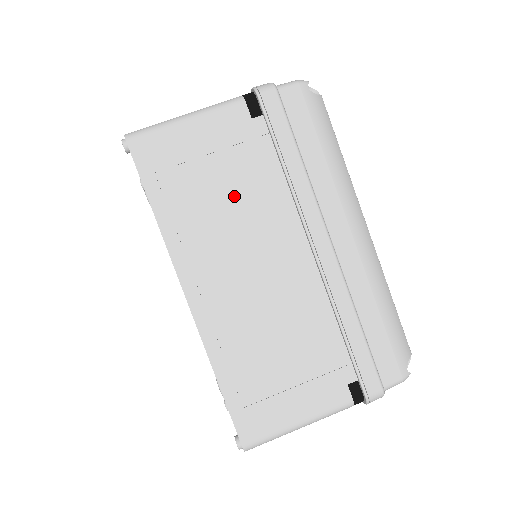
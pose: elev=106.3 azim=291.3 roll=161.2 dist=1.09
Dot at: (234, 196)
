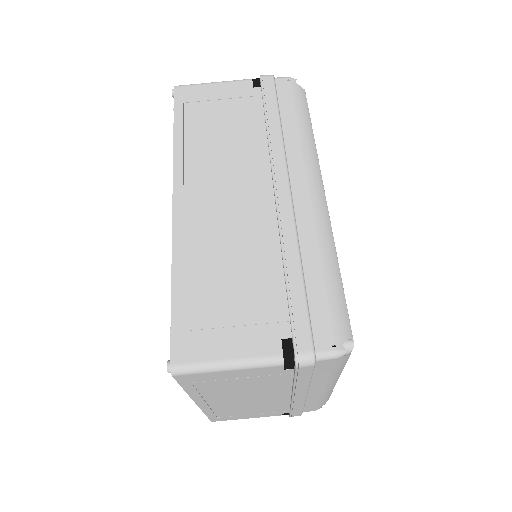
Dot at: (249, 387)
